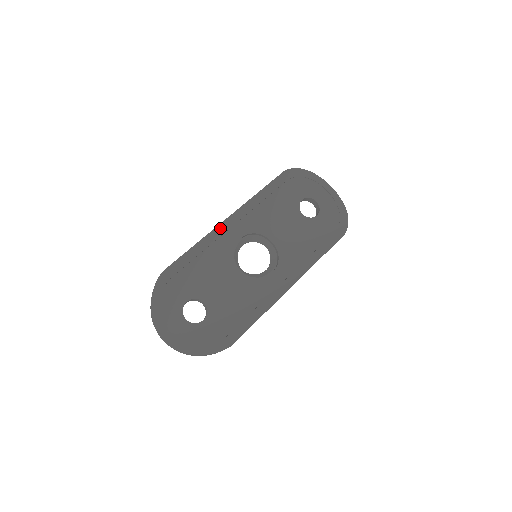
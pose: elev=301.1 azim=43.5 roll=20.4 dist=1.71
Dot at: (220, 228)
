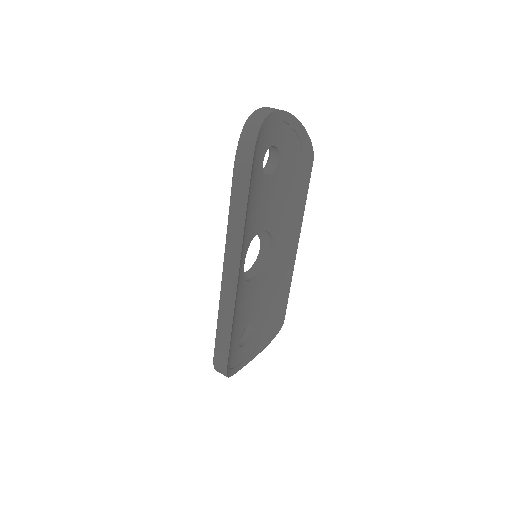
Dot at: (236, 292)
